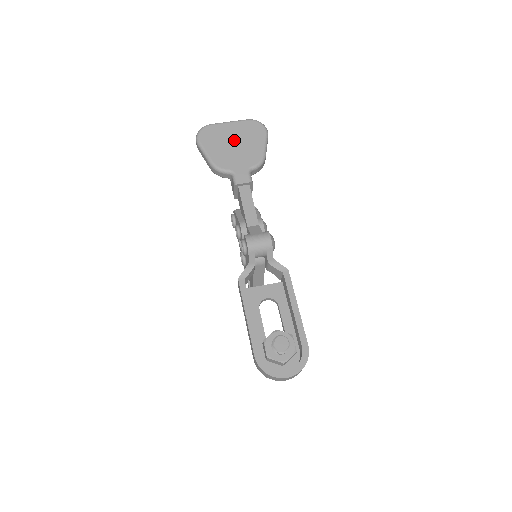
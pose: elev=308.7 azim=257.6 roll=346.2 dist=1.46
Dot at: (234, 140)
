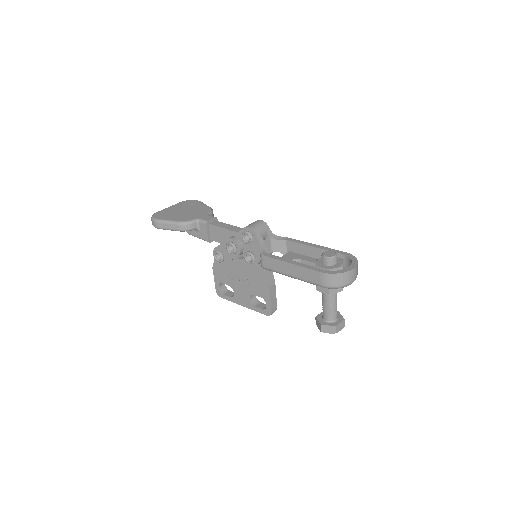
Dot at: (182, 210)
